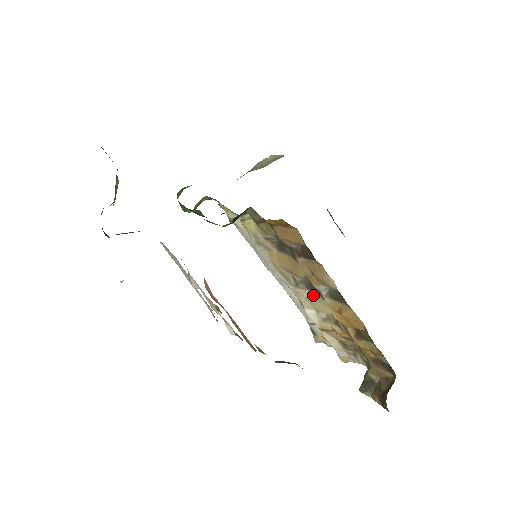
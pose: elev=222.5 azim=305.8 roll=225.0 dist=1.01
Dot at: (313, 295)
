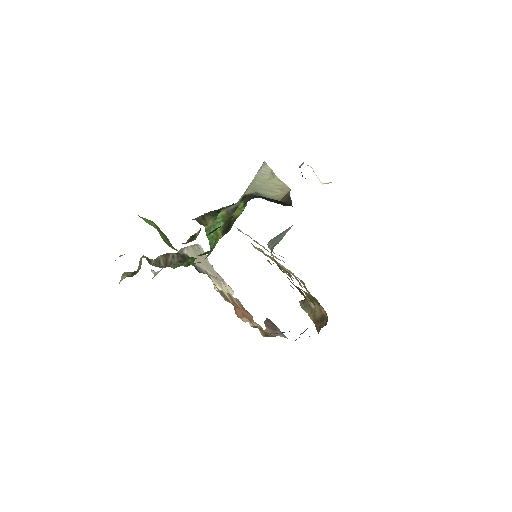
Dot at: occluded
